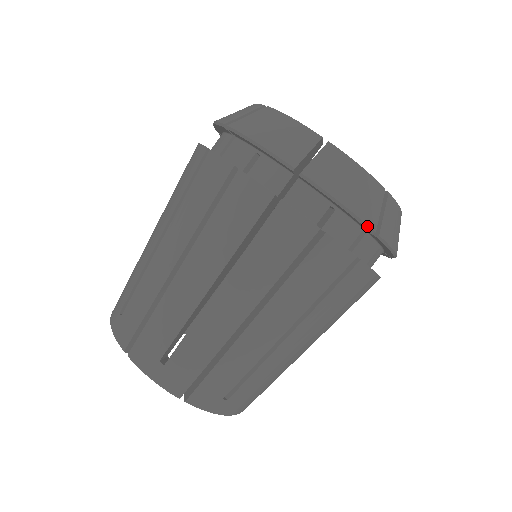
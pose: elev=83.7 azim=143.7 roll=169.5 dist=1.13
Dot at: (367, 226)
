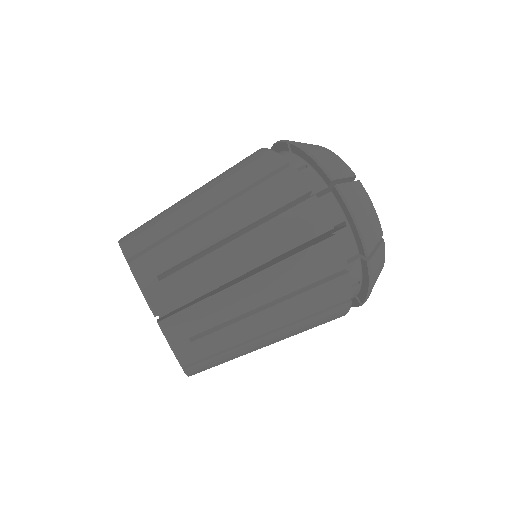
Dot at: (326, 172)
